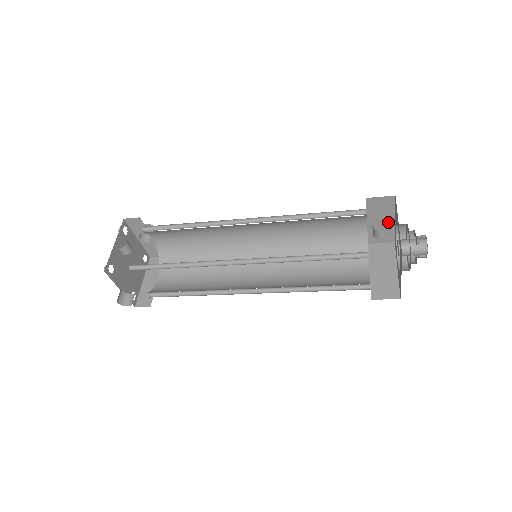
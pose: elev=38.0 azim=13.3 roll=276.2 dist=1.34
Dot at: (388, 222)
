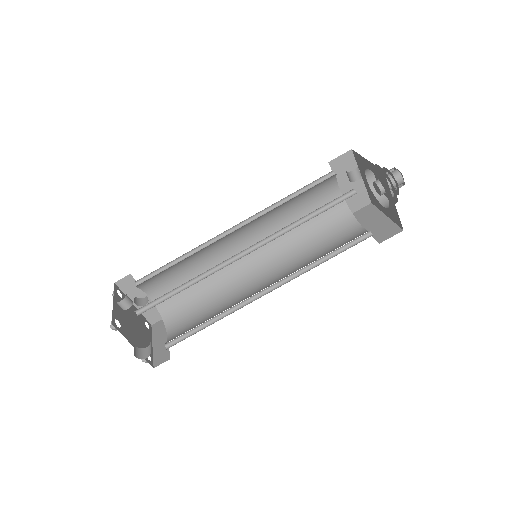
Dot at: (357, 182)
